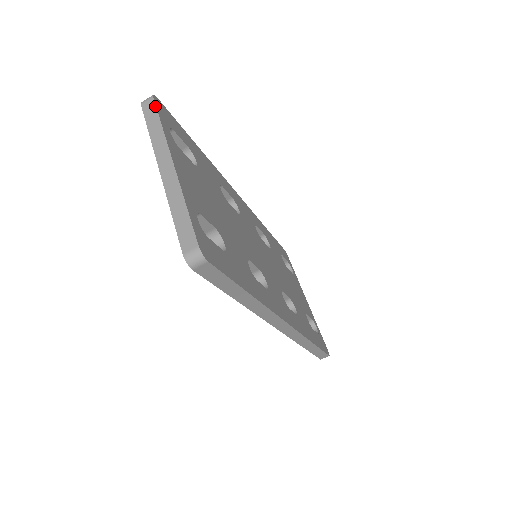
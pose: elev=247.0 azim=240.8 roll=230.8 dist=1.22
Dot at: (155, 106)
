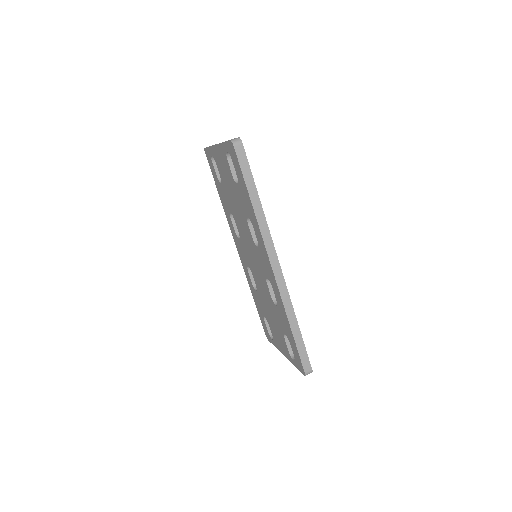
Dot at: occluded
